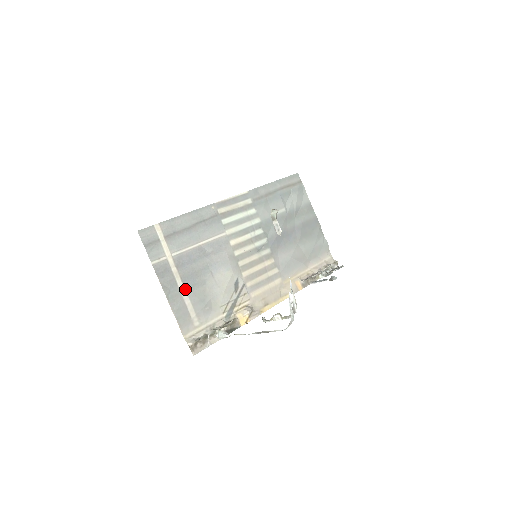
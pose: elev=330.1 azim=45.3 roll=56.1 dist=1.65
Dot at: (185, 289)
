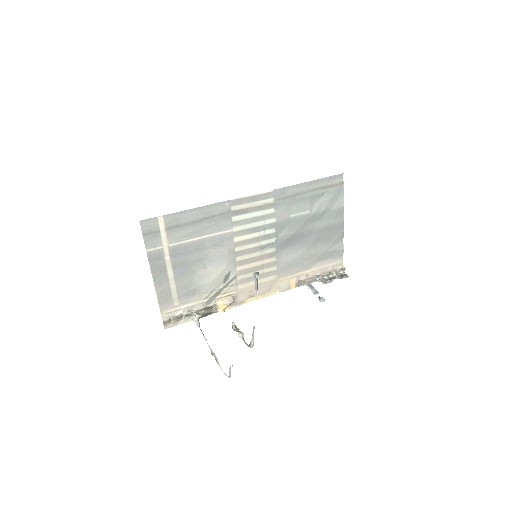
Dot at: (174, 275)
